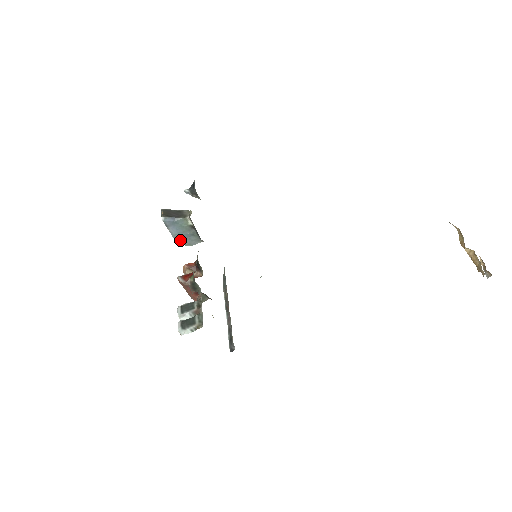
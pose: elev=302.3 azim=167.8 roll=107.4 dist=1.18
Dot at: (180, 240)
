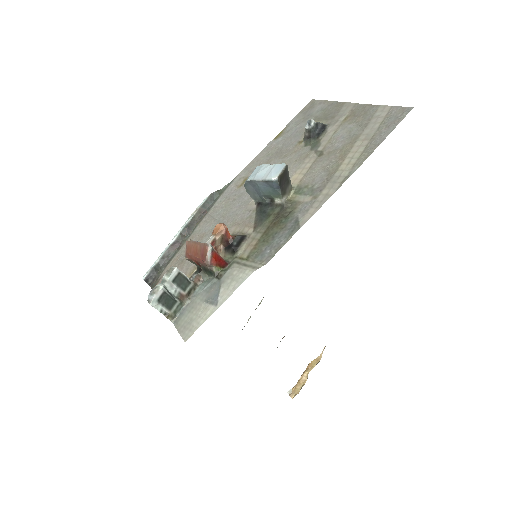
Dot at: (250, 183)
